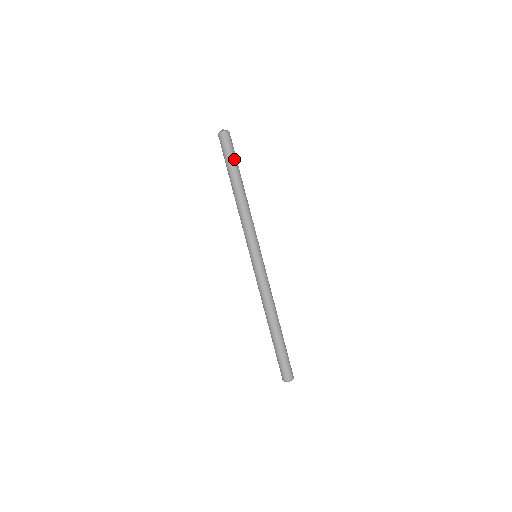
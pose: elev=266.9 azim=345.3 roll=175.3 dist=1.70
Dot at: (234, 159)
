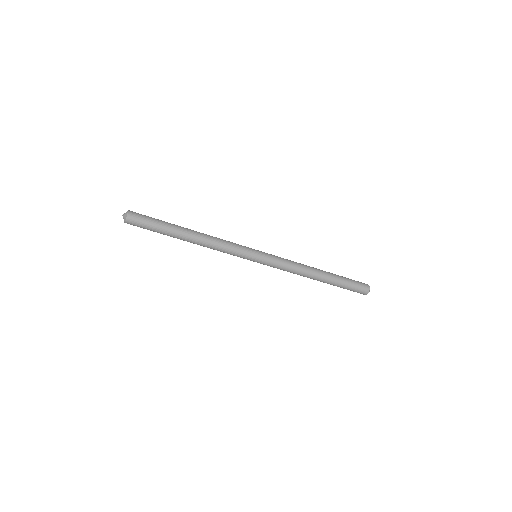
Dot at: (157, 231)
